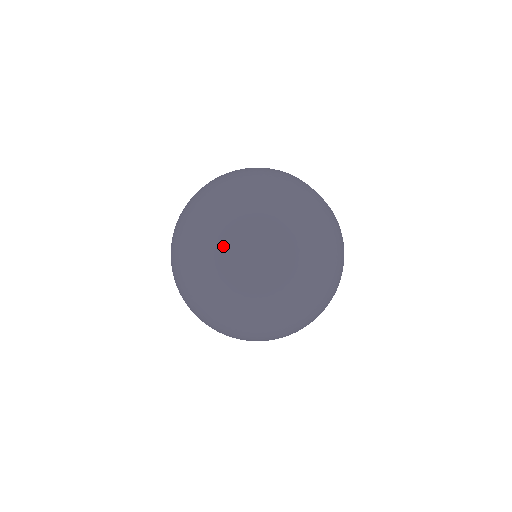
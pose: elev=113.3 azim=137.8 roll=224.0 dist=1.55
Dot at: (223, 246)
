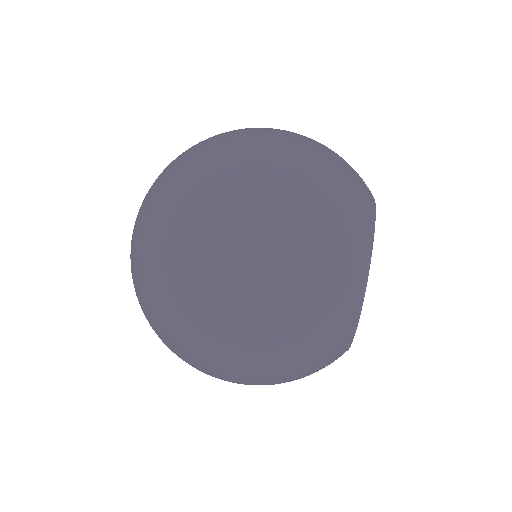
Dot at: (209, 139)
